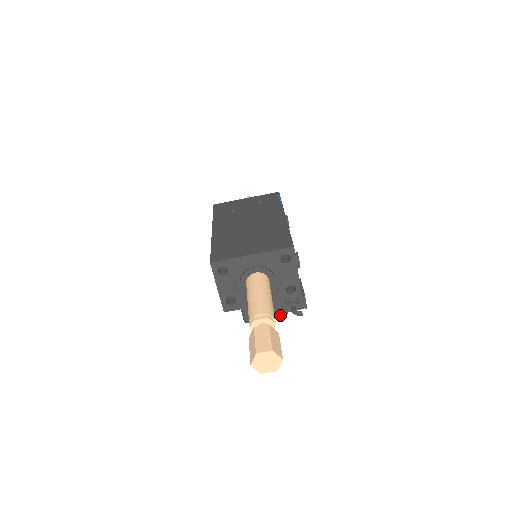
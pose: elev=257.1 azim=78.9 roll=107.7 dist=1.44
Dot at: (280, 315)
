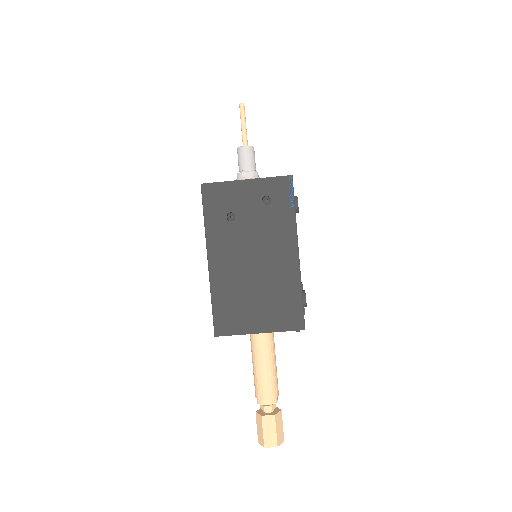
Dot at: occluded
